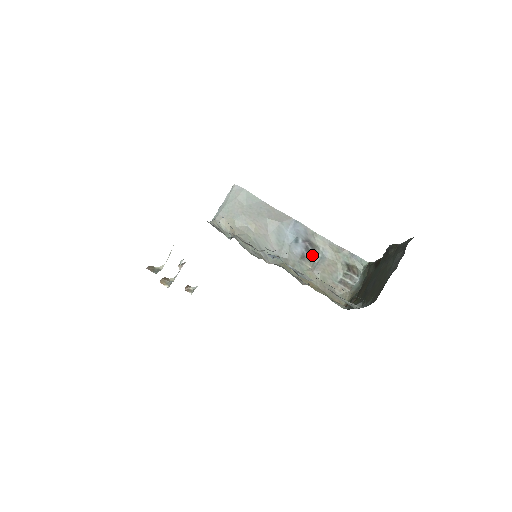
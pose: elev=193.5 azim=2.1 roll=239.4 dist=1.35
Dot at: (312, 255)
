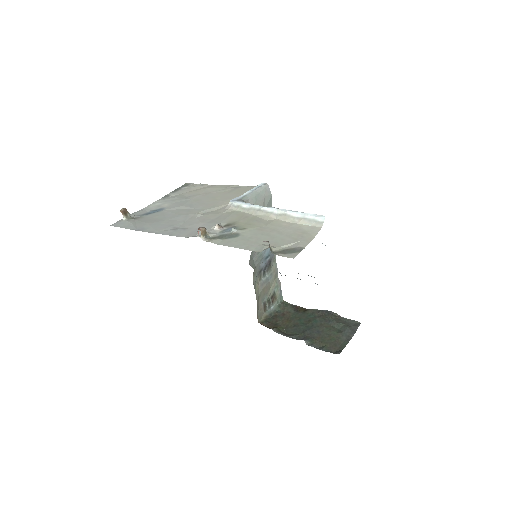
Dot at: (264, 273)
